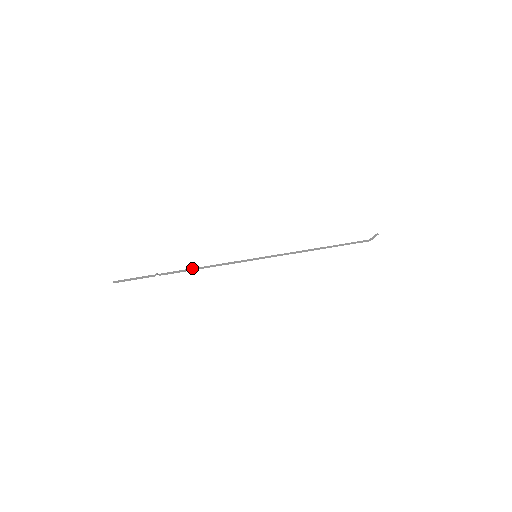
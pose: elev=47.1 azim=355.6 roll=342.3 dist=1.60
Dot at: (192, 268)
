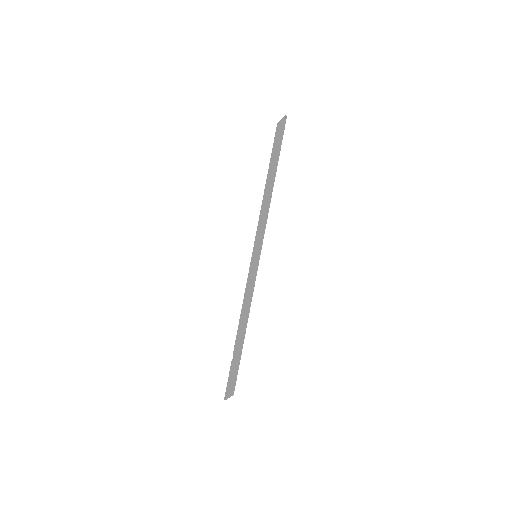
Dot at: (239, 322)
